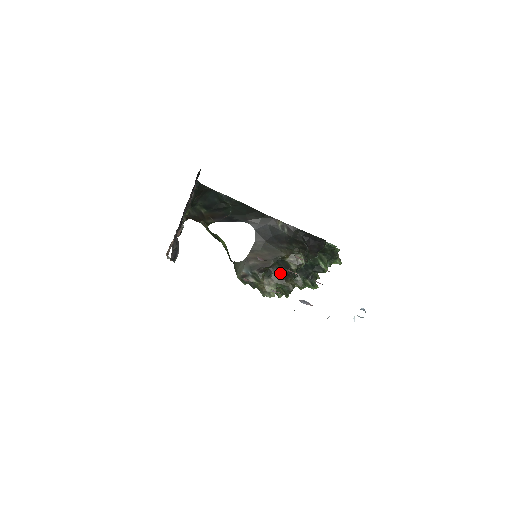
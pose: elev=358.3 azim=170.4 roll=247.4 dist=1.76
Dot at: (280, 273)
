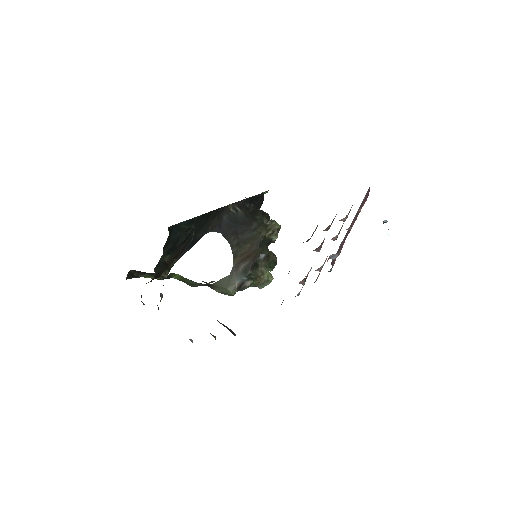
Dot at: (264, 254)
